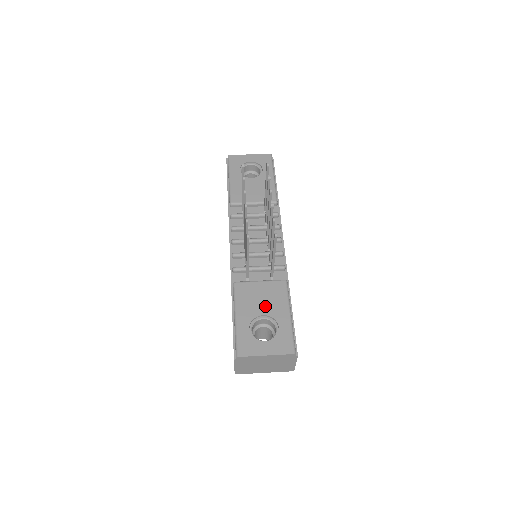
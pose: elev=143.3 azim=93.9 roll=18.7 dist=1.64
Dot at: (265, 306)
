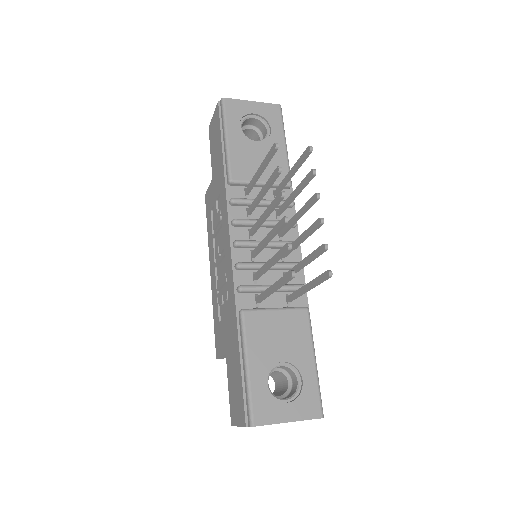
Dot at: (284, 348)
